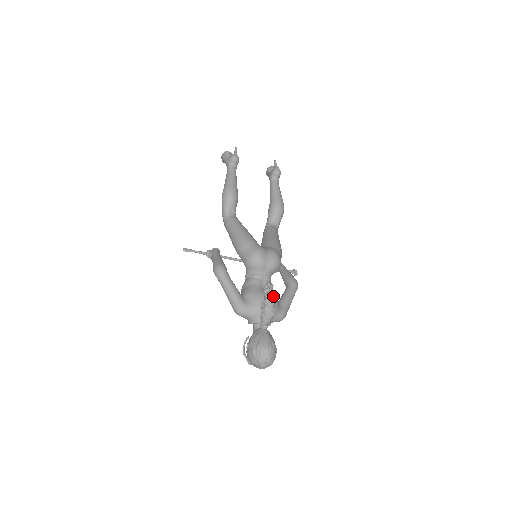
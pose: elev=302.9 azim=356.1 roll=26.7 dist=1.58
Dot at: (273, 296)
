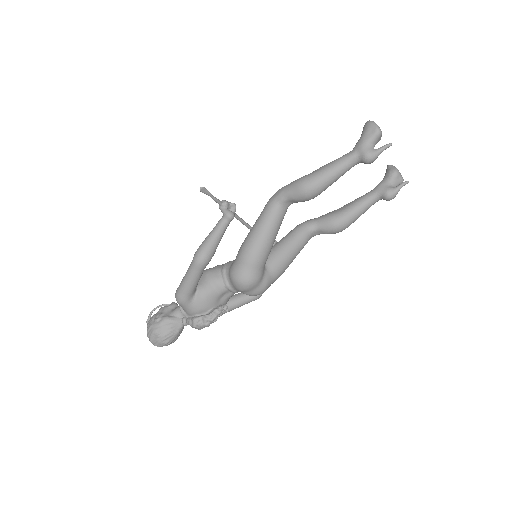
Dot at: occluded
